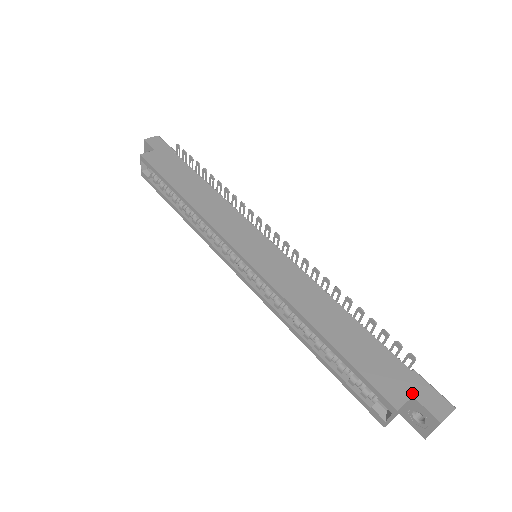
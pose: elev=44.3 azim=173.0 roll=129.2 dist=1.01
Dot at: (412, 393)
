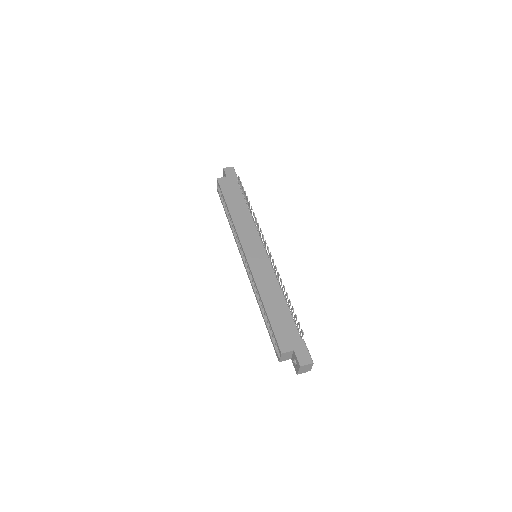
Dot at: (294, 349)
